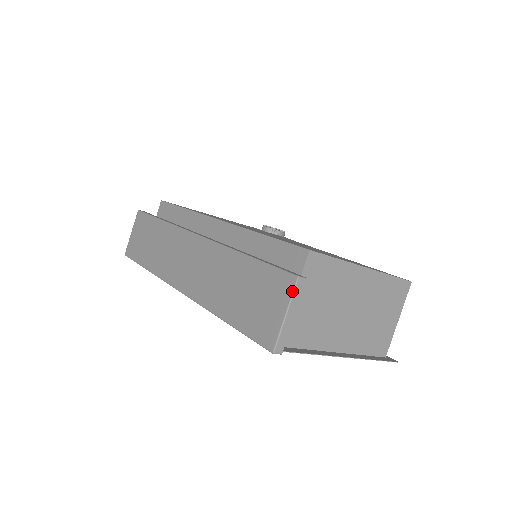
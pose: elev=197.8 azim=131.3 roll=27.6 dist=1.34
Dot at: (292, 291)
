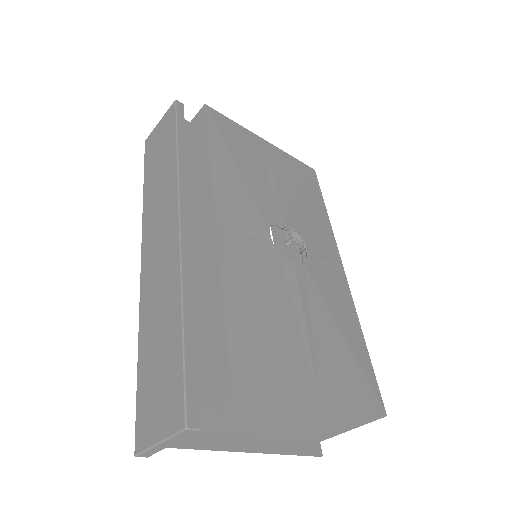
Dot at: (174, 433)
